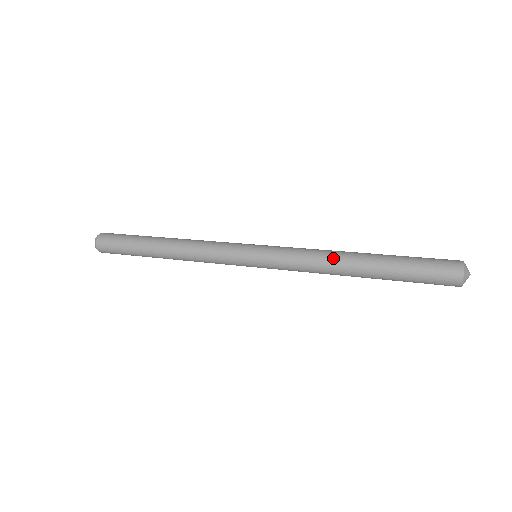
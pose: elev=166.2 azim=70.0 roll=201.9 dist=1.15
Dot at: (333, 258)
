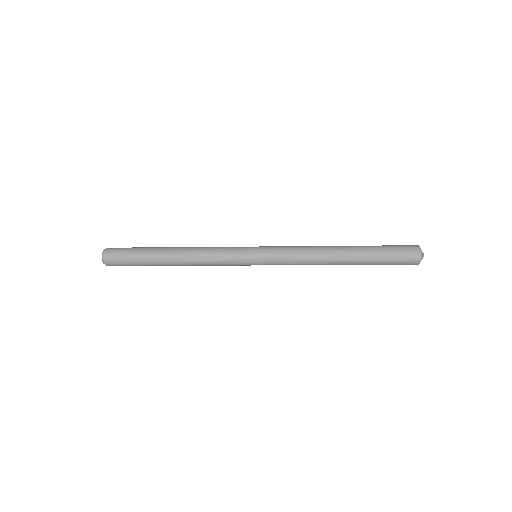
Dot at: (323, 250)
